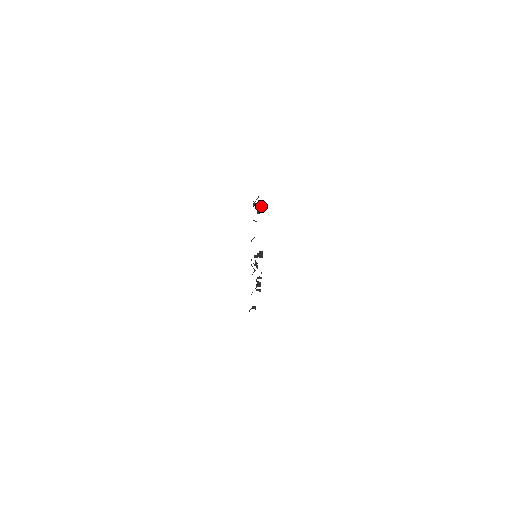
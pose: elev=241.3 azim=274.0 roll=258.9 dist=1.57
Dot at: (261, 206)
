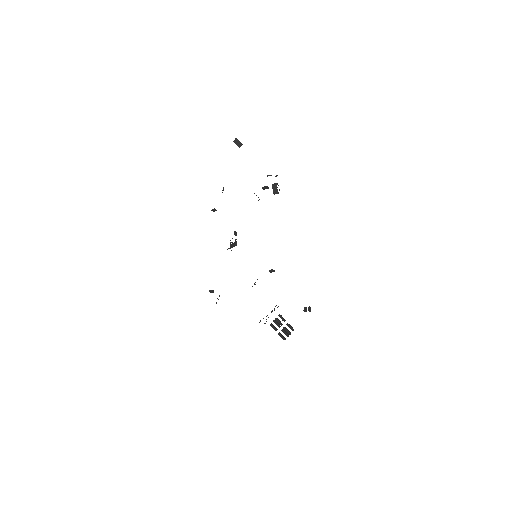
Dot at: (277, 193)
